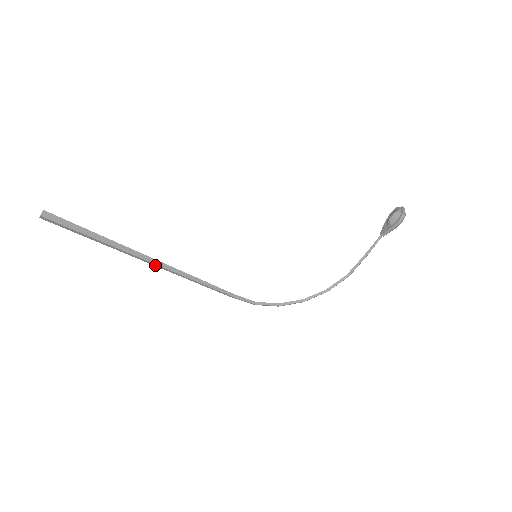
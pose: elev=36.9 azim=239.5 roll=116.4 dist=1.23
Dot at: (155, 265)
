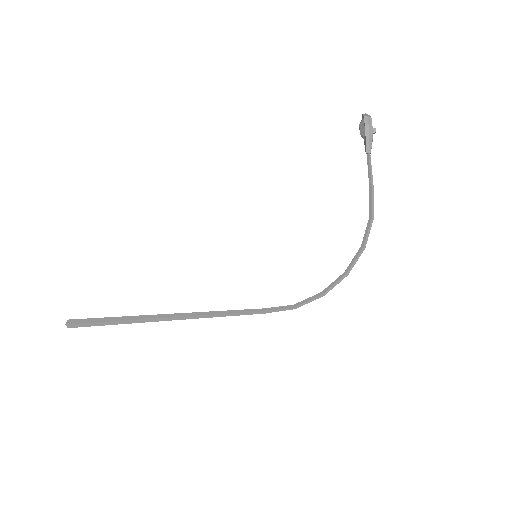
Dot at: (173, 319)
